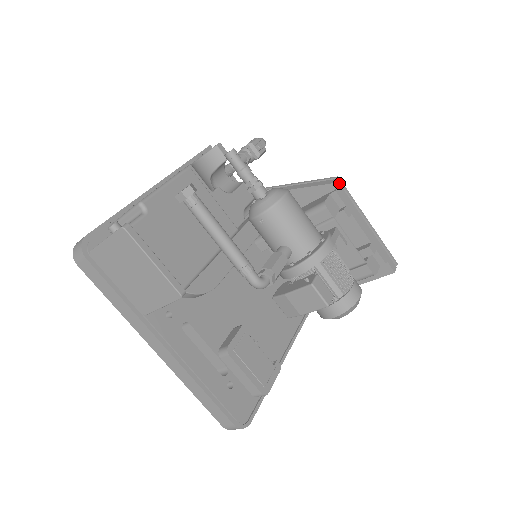
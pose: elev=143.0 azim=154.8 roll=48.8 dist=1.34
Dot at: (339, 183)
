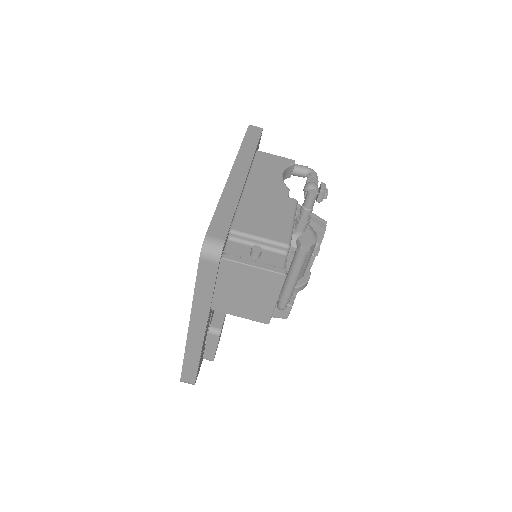
Dot at: occluded
